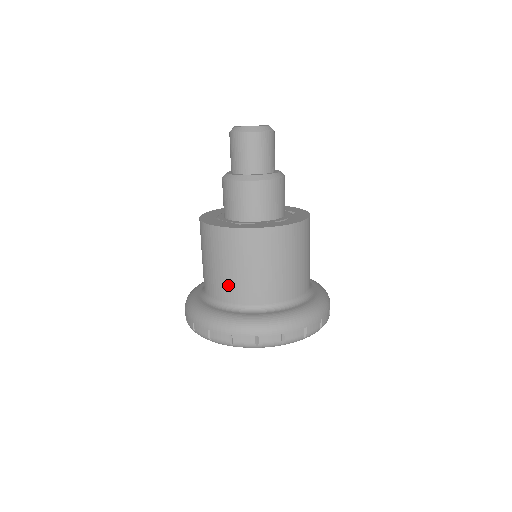
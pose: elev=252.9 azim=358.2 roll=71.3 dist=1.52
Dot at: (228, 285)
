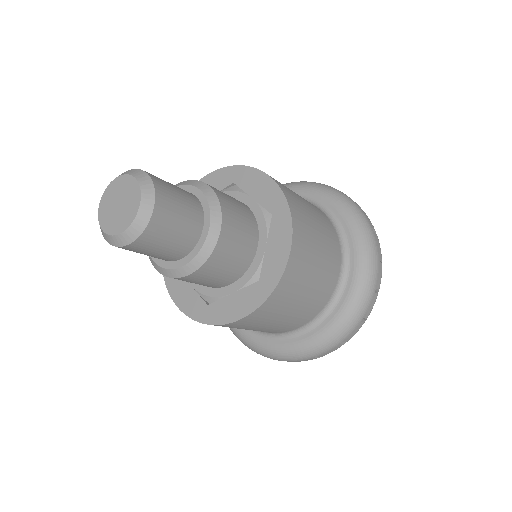
Dot at: occluded
